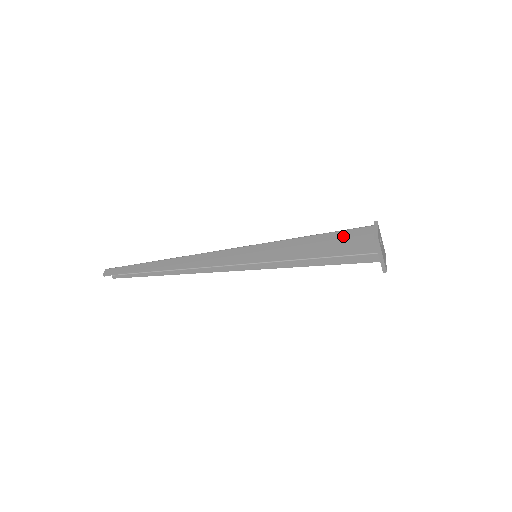
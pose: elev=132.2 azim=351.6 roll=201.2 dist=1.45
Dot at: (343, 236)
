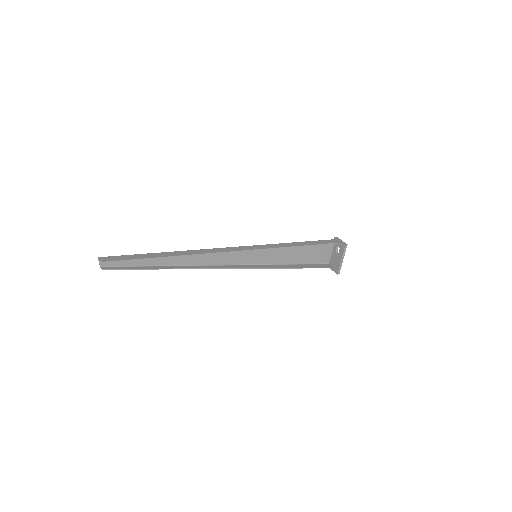
Dot at: (322, 243)
